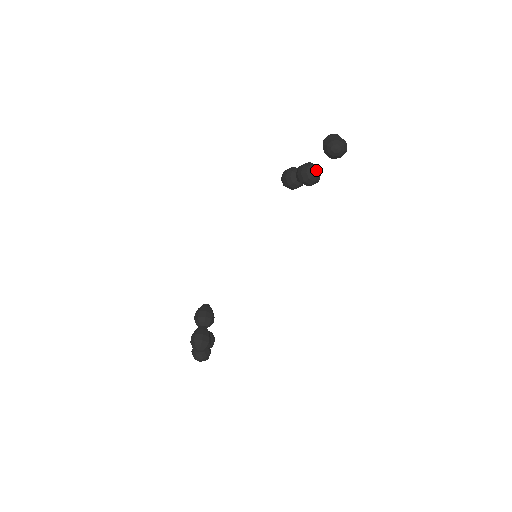
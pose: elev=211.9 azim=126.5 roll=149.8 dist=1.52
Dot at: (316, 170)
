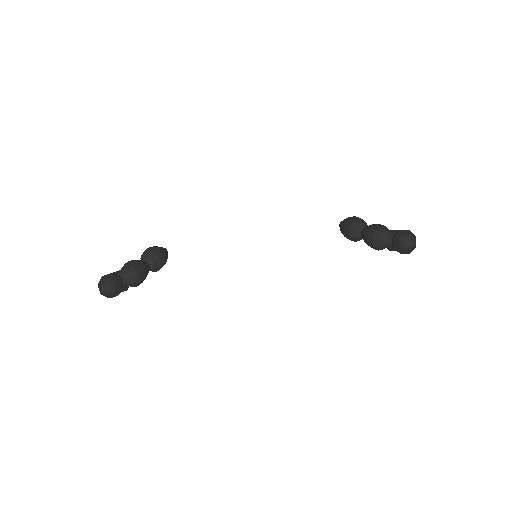
Dot at: (391, 239)
